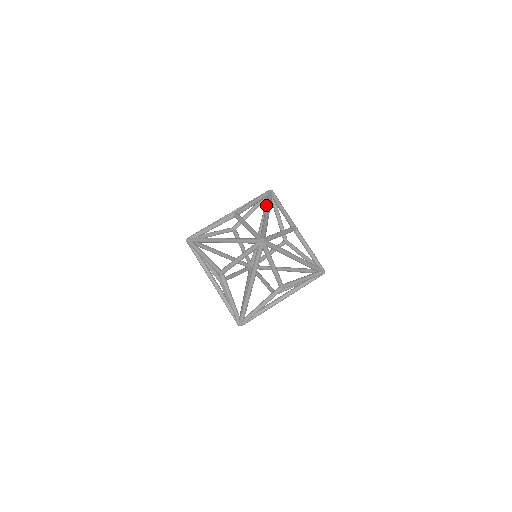
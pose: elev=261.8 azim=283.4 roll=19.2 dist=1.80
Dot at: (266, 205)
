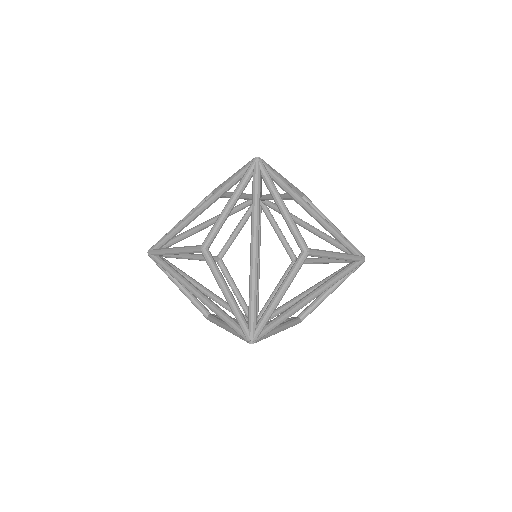
Dot at: occluded
